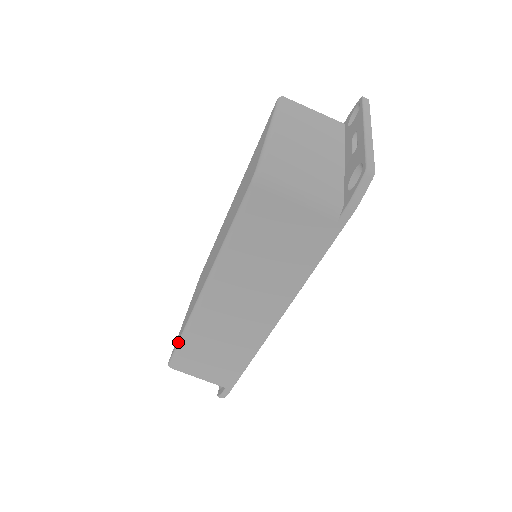
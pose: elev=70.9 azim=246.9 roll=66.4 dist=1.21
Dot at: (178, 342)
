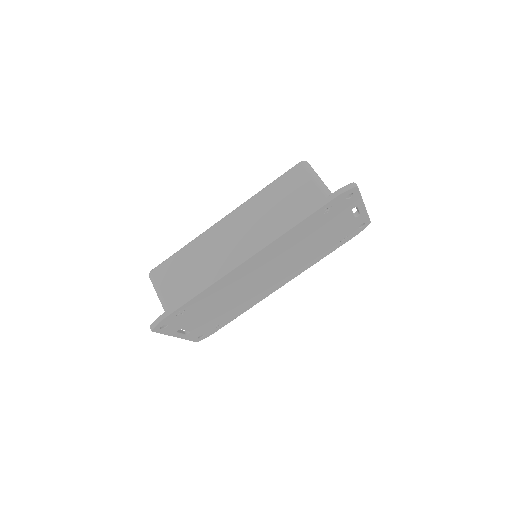
Dot at: occluded
